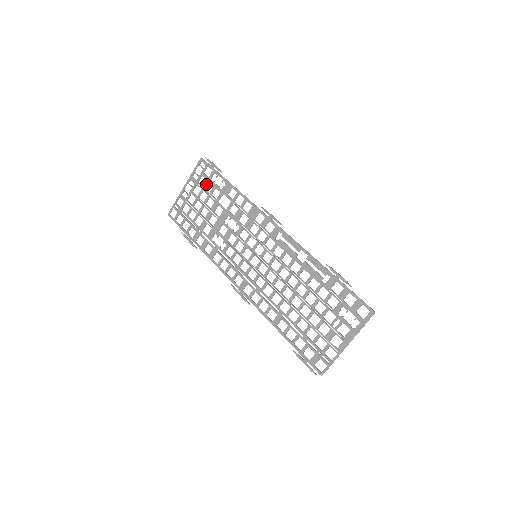
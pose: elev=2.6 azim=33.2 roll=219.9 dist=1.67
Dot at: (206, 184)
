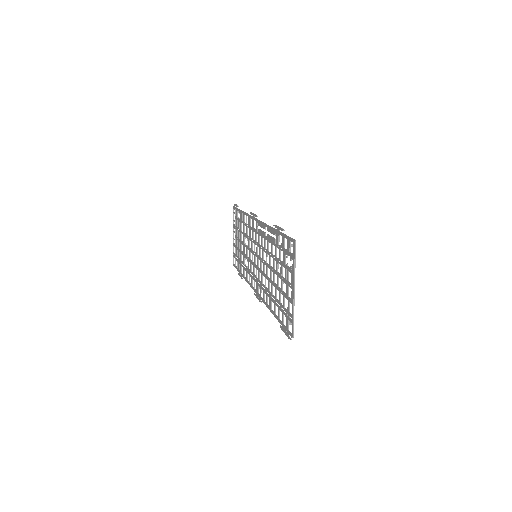
Dot at: (236, 223)
